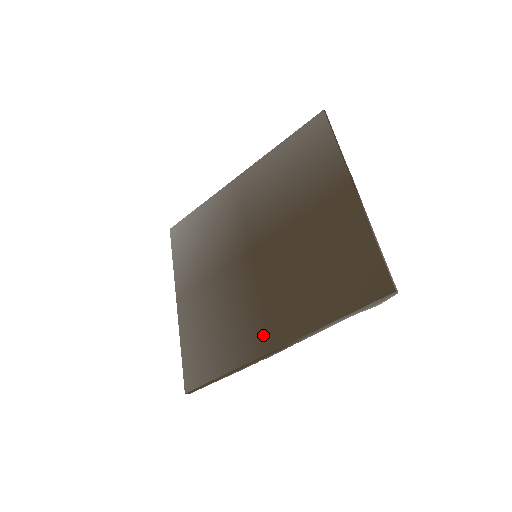
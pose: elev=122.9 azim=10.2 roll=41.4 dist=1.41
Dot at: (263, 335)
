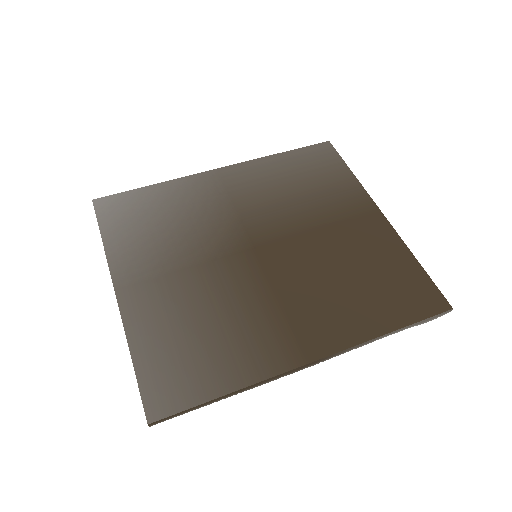
Dot at: (292, 343)
